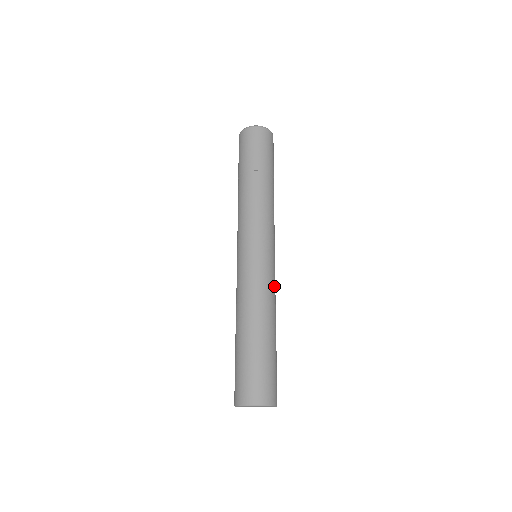
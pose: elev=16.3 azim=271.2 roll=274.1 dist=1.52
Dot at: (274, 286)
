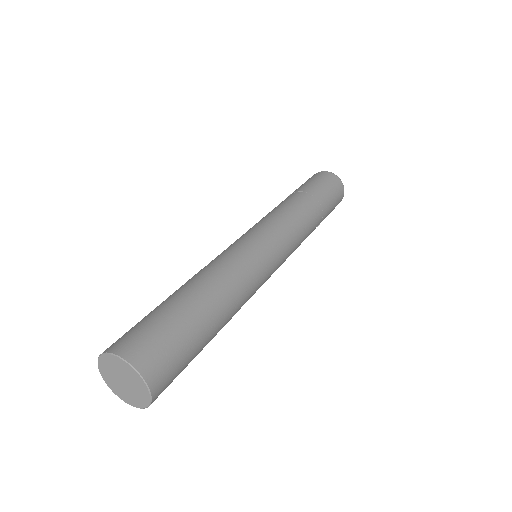
Dot at: (239, 260)
